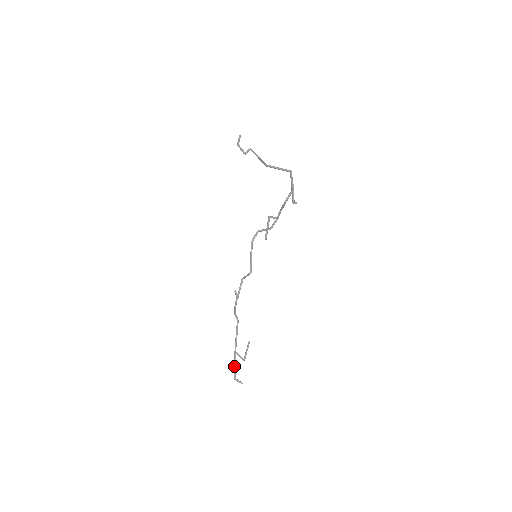
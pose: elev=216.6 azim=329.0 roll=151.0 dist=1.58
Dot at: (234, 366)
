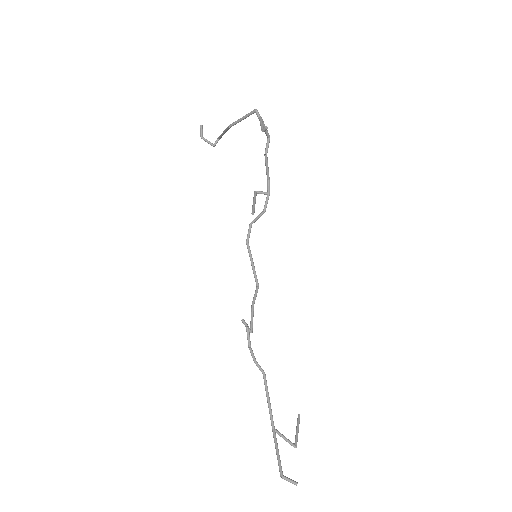
Dot at: (276, 454)
